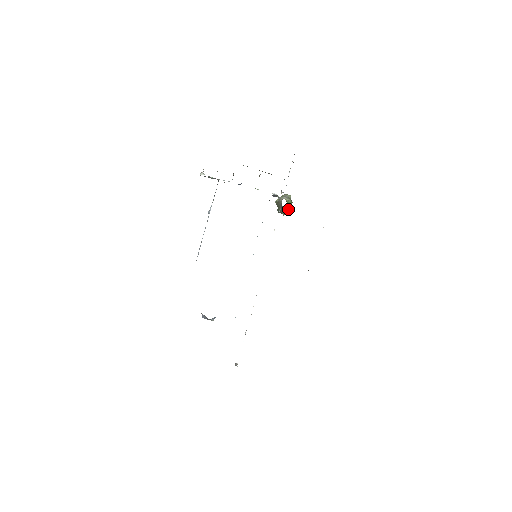
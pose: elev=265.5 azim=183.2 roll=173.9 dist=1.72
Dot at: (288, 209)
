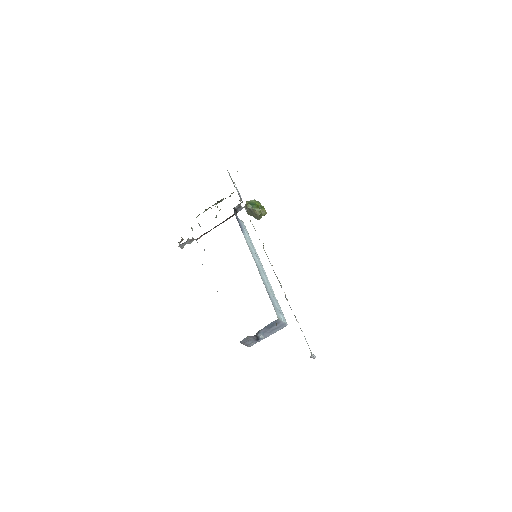
Dot at: (256, 207)
